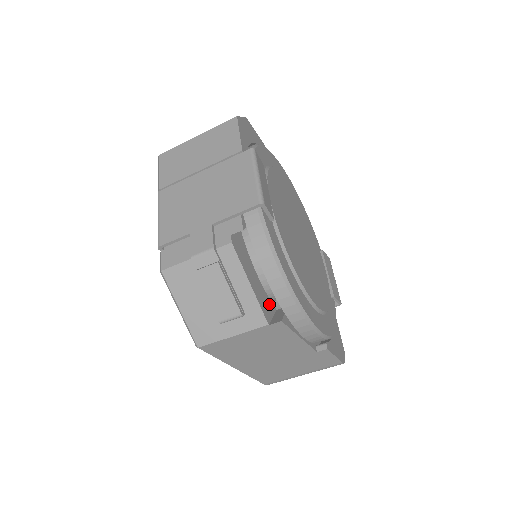
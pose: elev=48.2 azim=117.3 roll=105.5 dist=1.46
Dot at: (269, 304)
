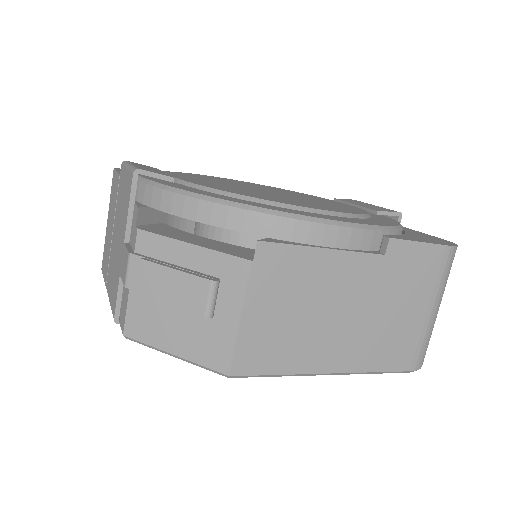
Dot at: (251, 251)
